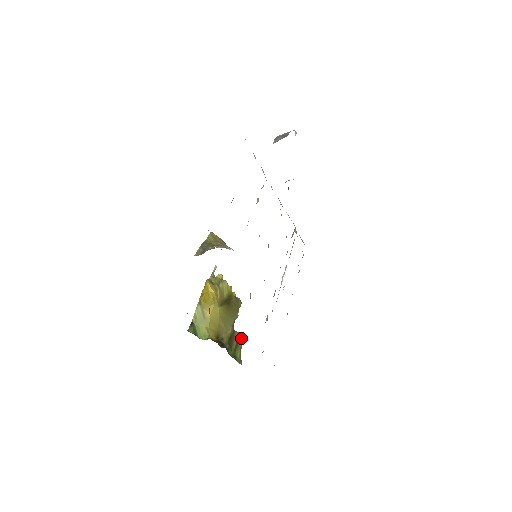
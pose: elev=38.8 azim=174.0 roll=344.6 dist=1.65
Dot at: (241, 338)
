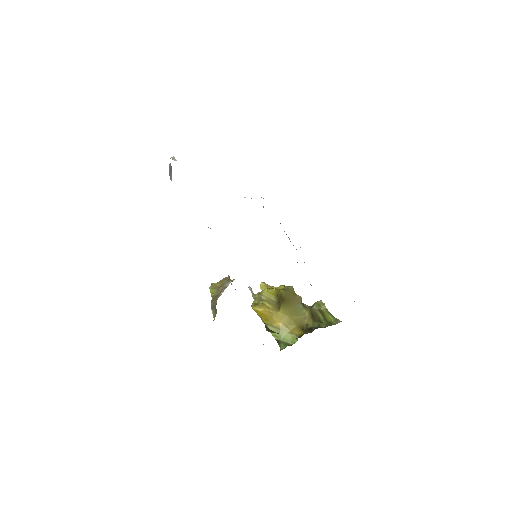
Dot at: (320, 305)
